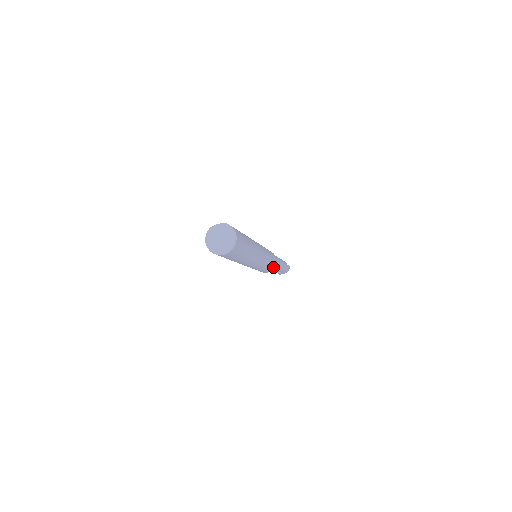
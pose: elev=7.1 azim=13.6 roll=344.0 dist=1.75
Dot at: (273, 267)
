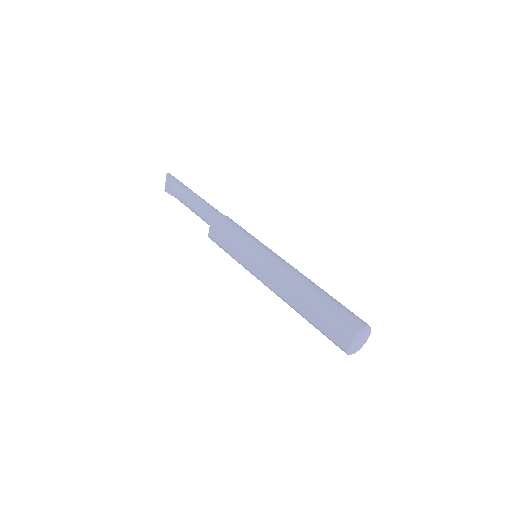
Dot at: occluded
